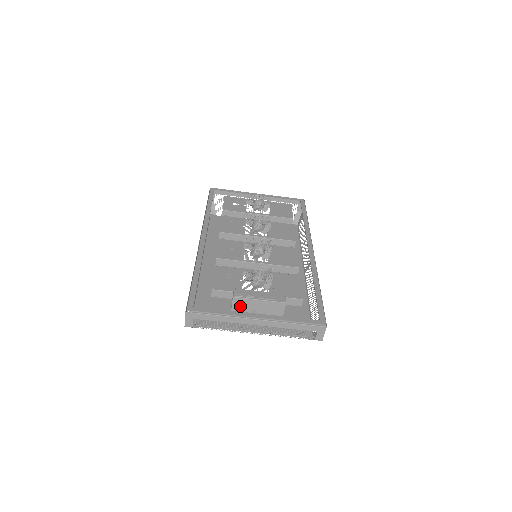
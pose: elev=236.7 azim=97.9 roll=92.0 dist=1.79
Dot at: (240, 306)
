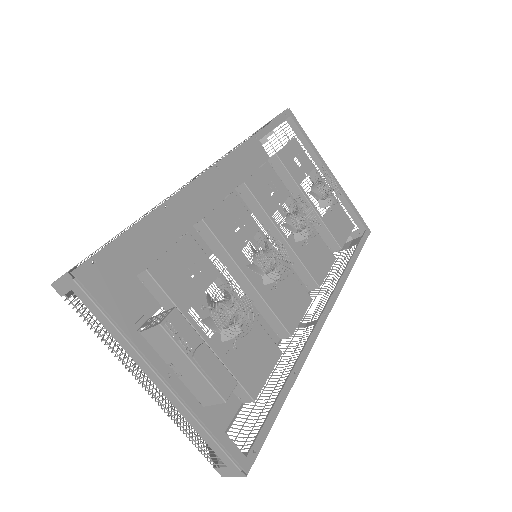
Dot at: (158, 341)
